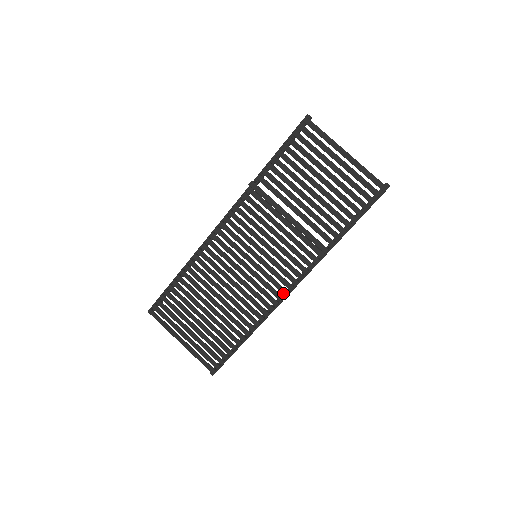
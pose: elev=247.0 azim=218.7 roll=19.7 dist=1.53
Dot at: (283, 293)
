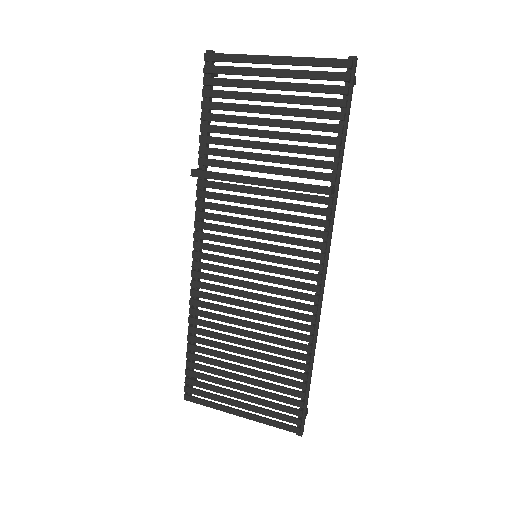
Dot at: (315, 280)
